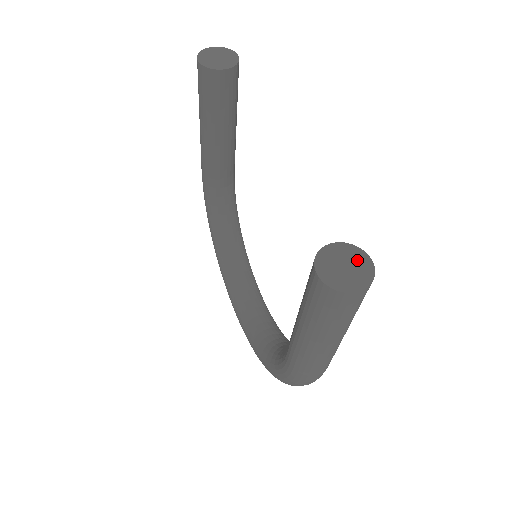
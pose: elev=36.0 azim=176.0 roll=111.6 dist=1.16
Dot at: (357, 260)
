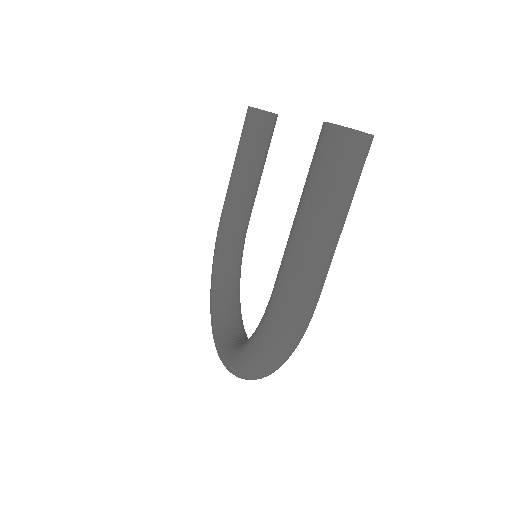
Dot at: occluded
